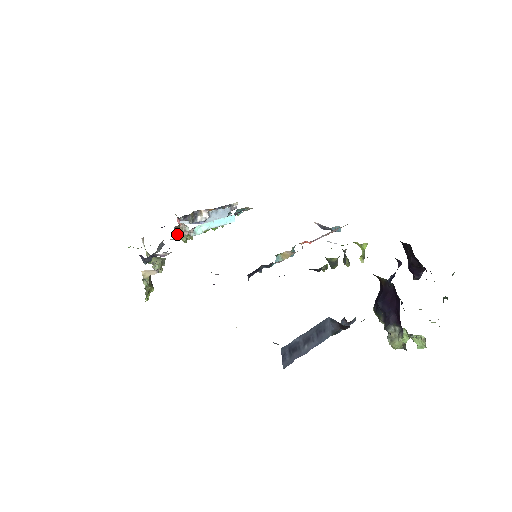
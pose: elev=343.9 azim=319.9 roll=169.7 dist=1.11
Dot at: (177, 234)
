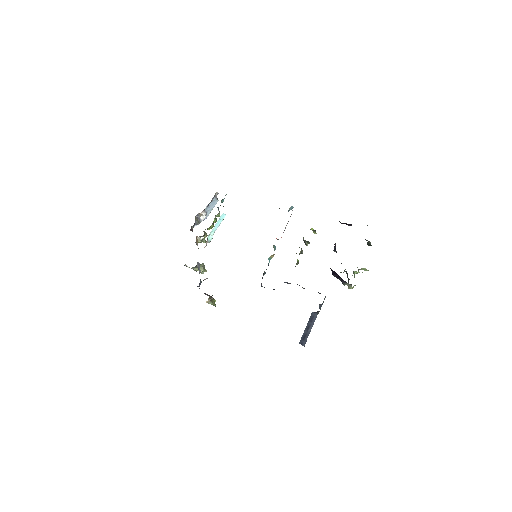
Dot at: occluded
